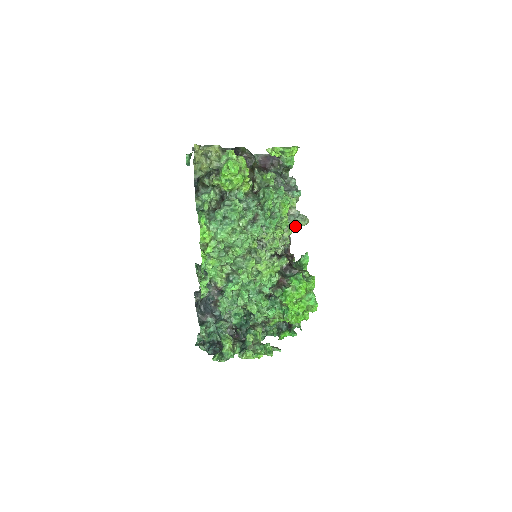
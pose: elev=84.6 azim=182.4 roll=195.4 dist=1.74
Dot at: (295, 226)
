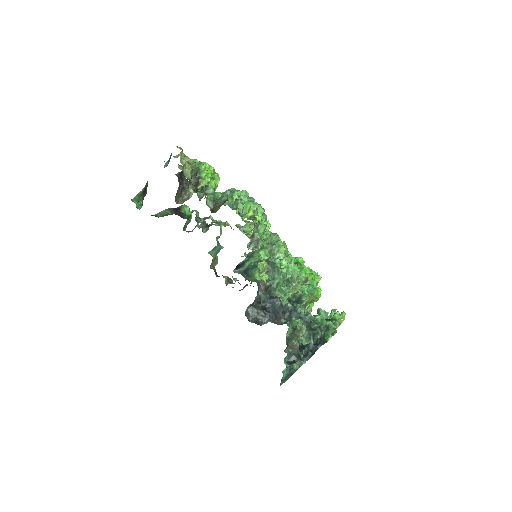
Dot at: occluded
